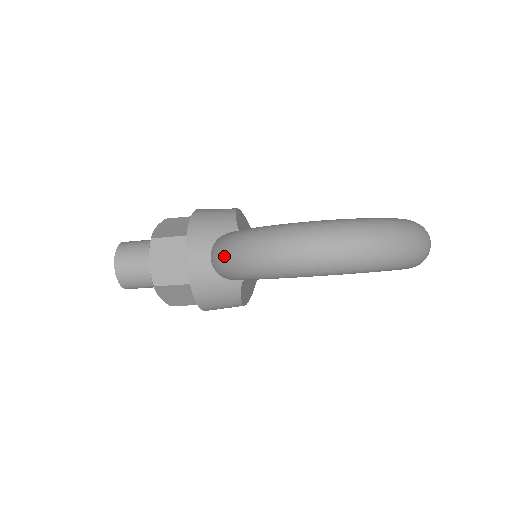
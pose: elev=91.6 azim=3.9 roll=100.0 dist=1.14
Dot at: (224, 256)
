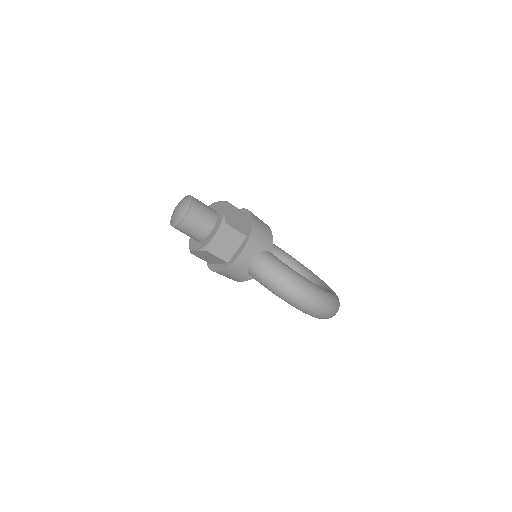
Dot at: (268, 274)
